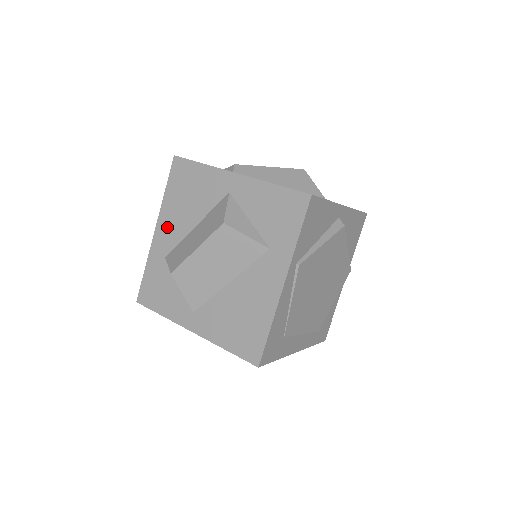
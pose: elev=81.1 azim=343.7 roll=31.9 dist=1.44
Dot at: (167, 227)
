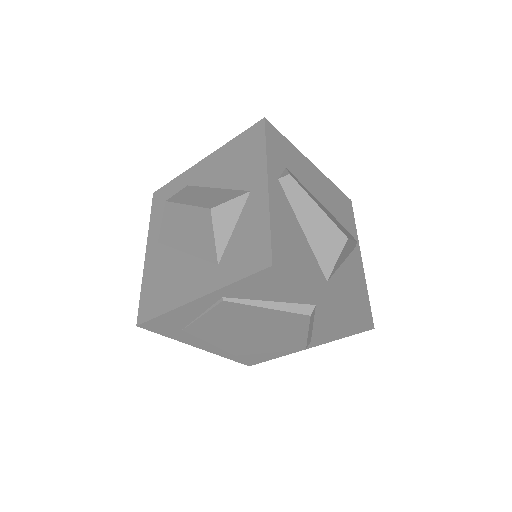
Dot at: (209, 166)
